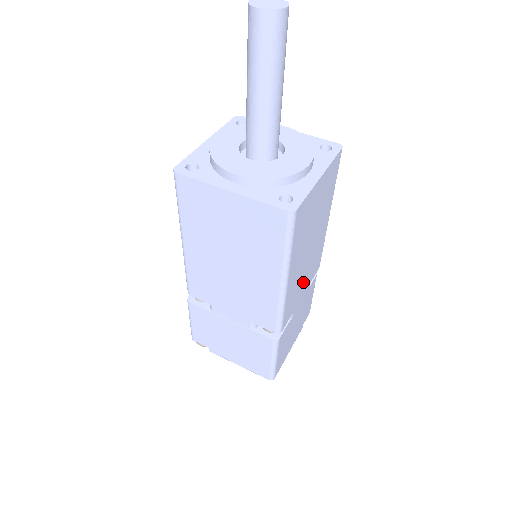
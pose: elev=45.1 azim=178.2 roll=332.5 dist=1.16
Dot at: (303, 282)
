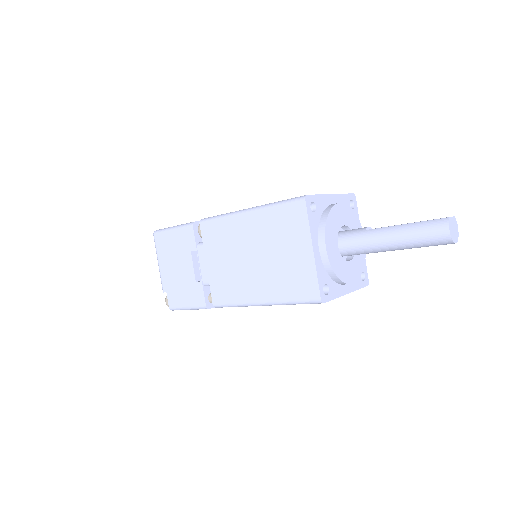
Dot at: occluded
